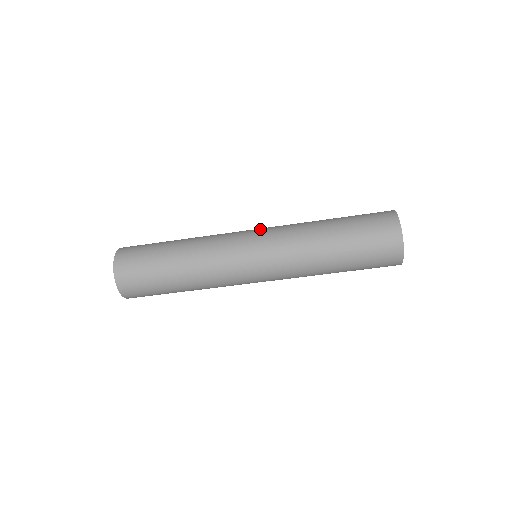
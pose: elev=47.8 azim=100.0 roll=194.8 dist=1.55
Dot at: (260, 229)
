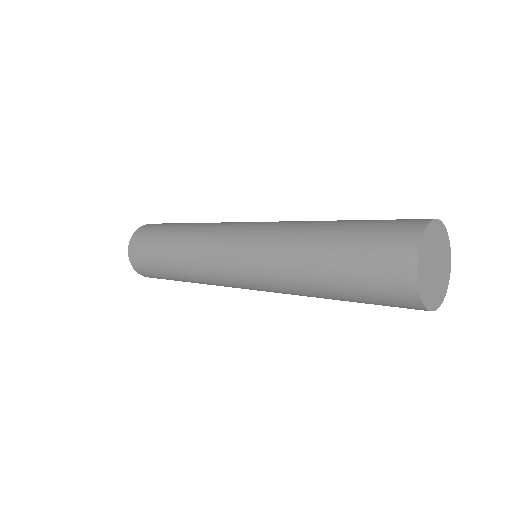
Dot at: (244, 278)
